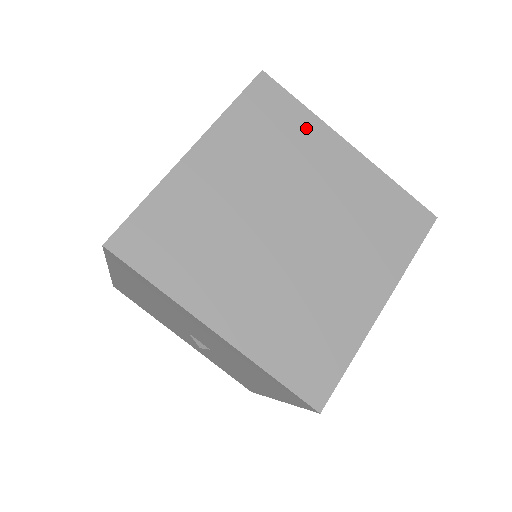
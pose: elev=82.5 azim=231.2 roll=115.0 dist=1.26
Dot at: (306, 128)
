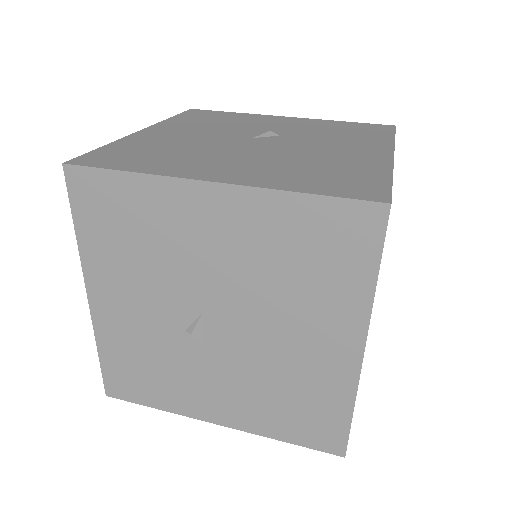
Dot at: occluded
